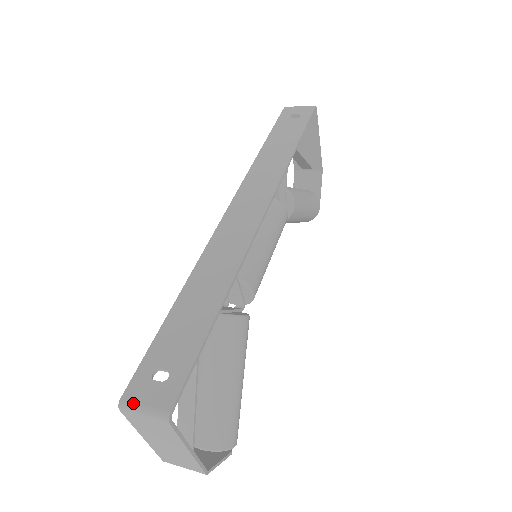
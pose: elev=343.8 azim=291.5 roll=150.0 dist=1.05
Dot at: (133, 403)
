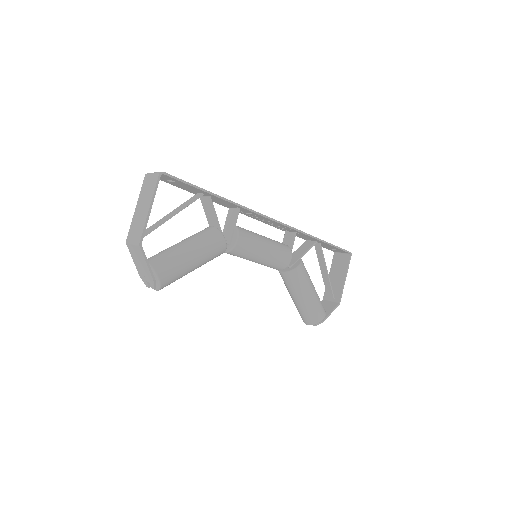
Dot at: occluded
